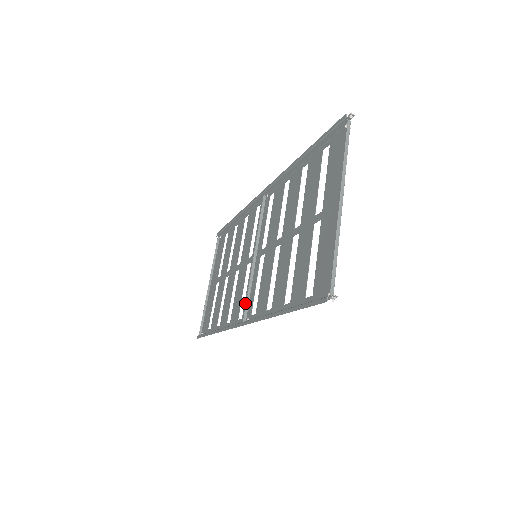
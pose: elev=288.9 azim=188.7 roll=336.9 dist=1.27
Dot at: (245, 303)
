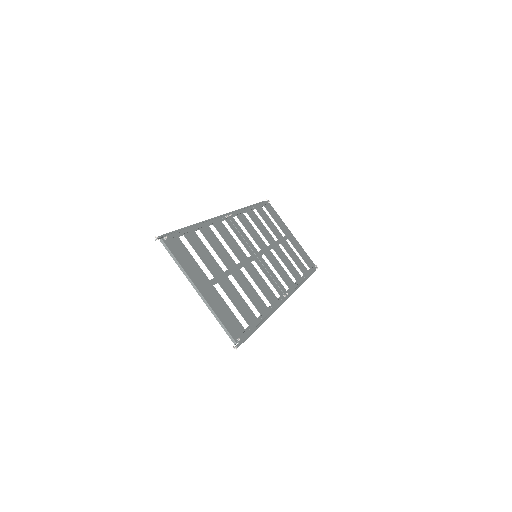
Dot at: (279, 283)
